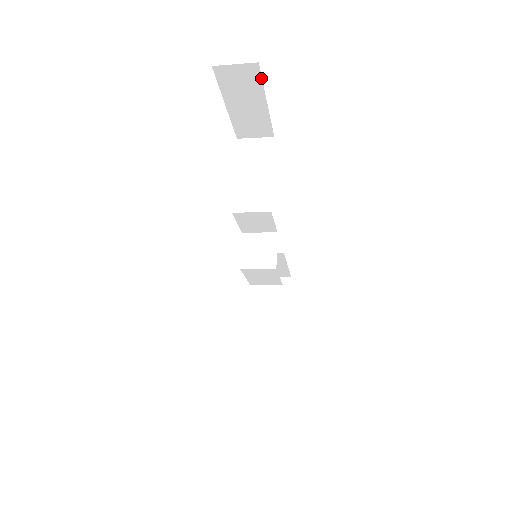
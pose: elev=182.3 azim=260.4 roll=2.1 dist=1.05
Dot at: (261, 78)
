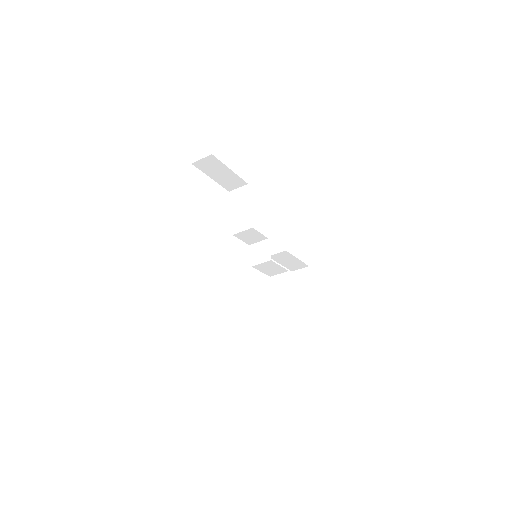
Dot at: (218, 160)
